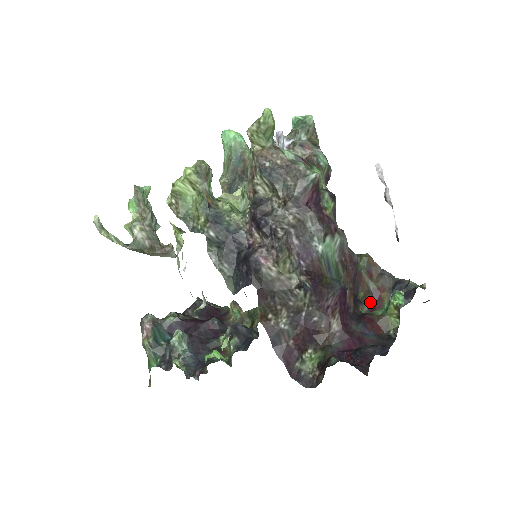
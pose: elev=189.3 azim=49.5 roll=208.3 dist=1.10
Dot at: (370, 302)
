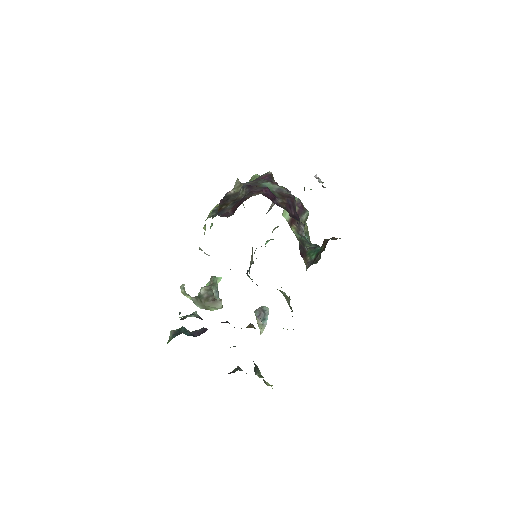
Dot at: occluded
